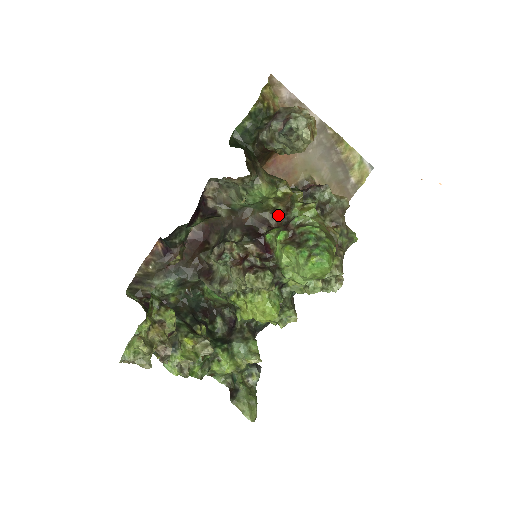
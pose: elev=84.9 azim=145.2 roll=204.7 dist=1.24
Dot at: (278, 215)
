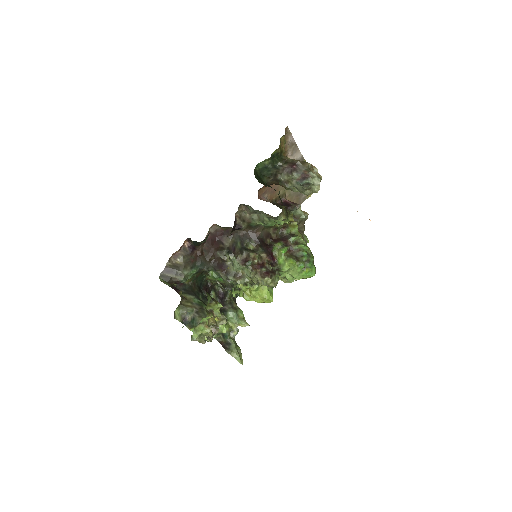
Dot at: (278, 231)
